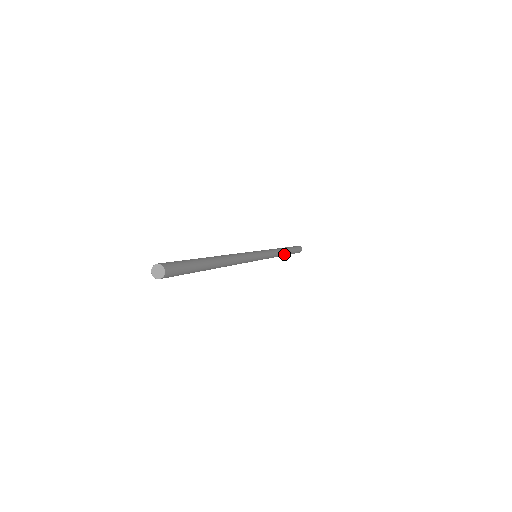
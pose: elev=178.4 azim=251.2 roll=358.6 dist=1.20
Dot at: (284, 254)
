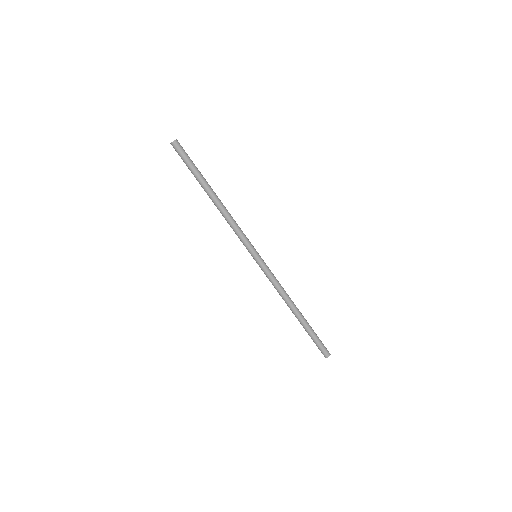
Dot at: (295, 309)
